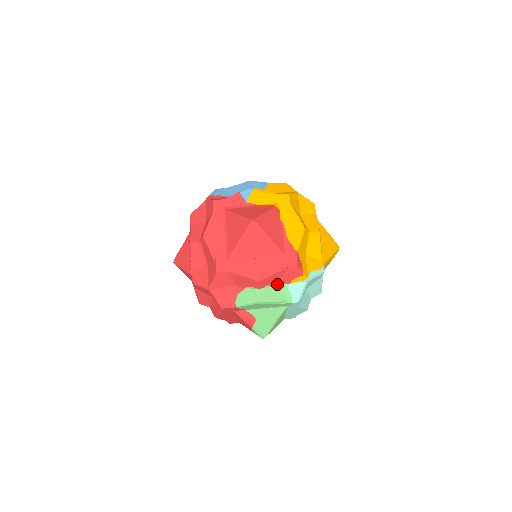
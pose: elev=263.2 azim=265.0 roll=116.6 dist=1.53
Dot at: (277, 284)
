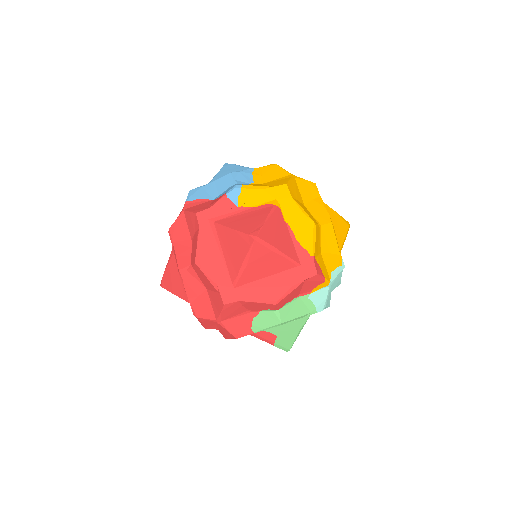
Dot at: (296, 298)
